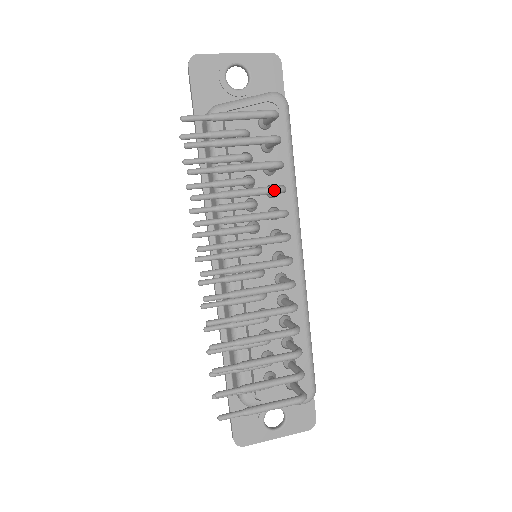
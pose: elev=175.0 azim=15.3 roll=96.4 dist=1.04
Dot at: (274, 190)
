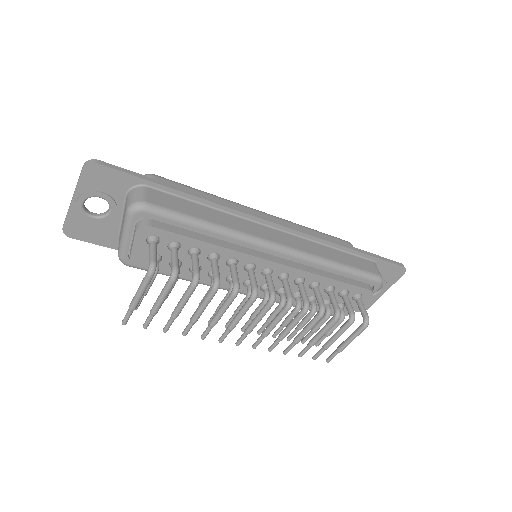
Dot at: (213, 295)
